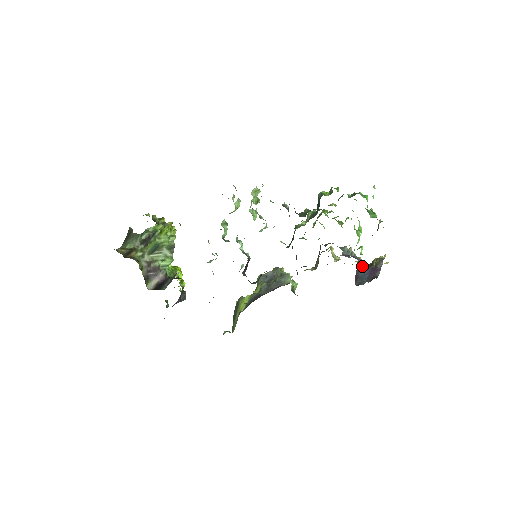
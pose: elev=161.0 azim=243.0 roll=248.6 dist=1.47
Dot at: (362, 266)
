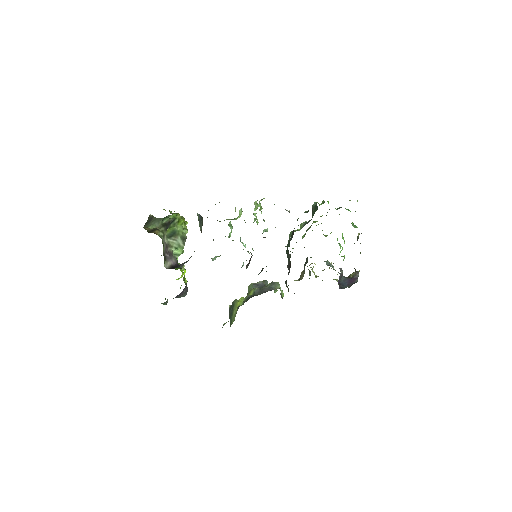
Dot at: (341, 277)
